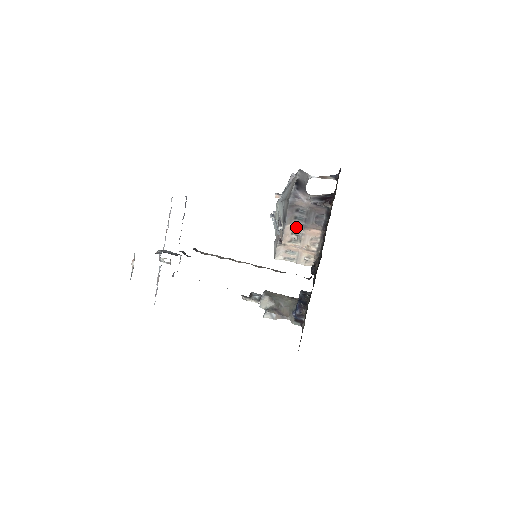
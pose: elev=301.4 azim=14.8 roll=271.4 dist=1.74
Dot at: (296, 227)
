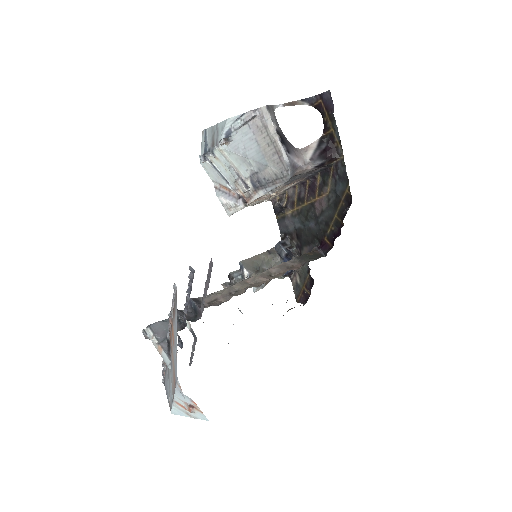
Dot at: occluded
